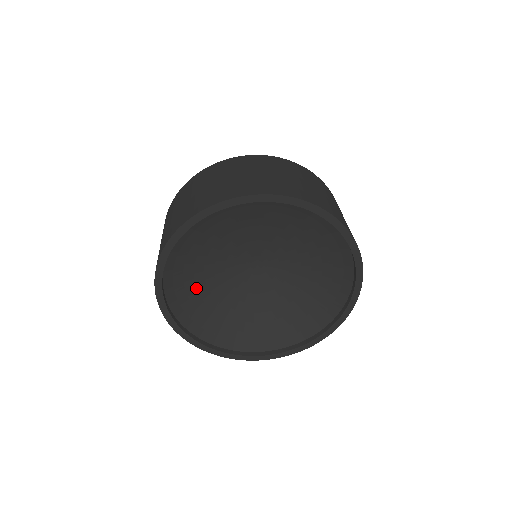
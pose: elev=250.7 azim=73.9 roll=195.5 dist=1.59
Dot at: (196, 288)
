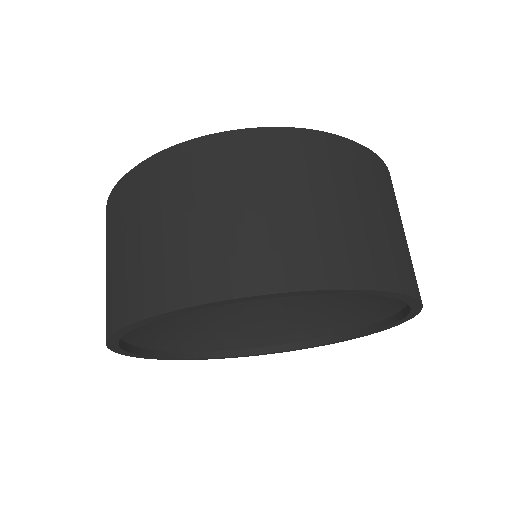
Dot at: occluded
